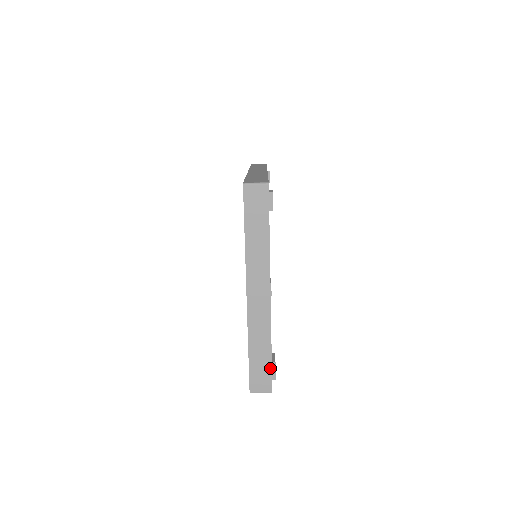
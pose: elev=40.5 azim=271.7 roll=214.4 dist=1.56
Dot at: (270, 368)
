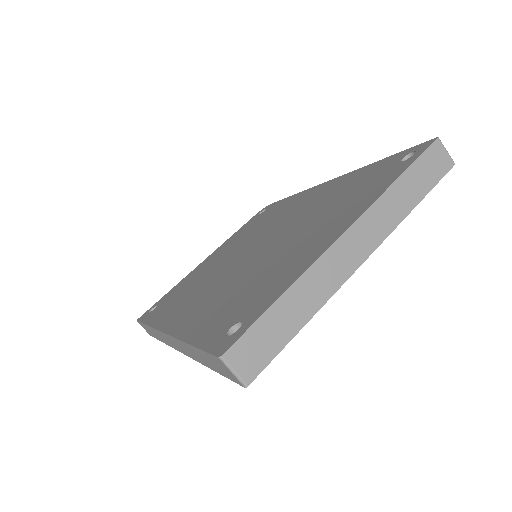
Dot at: (280, 347)
